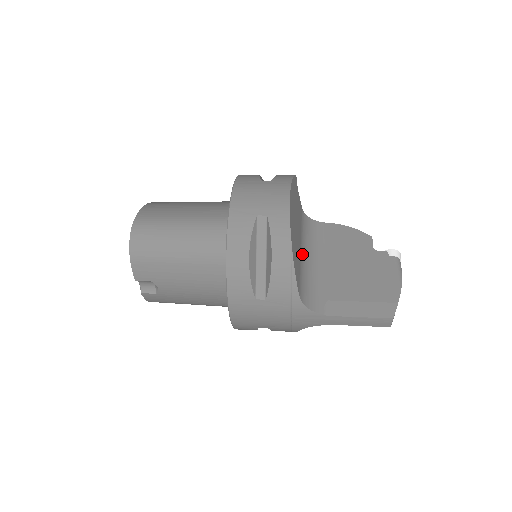
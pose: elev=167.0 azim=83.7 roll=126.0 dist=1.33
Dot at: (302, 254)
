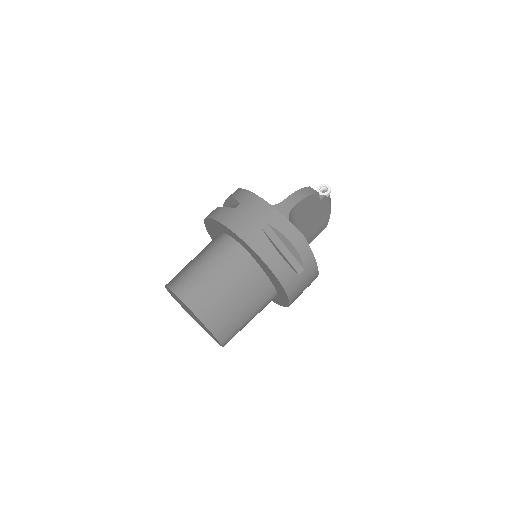
Dot at: occluded
